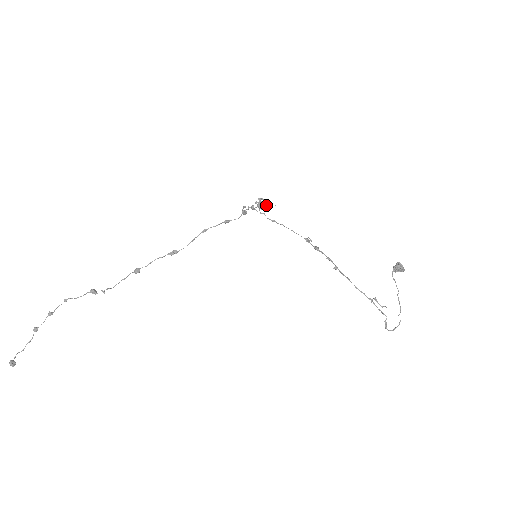
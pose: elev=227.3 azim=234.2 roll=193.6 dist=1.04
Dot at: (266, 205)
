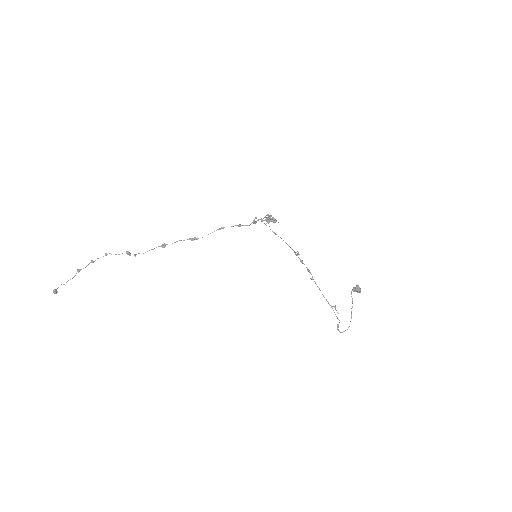
Dot at: (272, 221)
